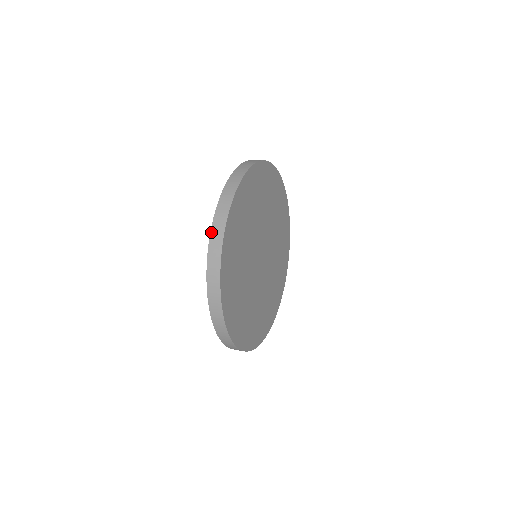
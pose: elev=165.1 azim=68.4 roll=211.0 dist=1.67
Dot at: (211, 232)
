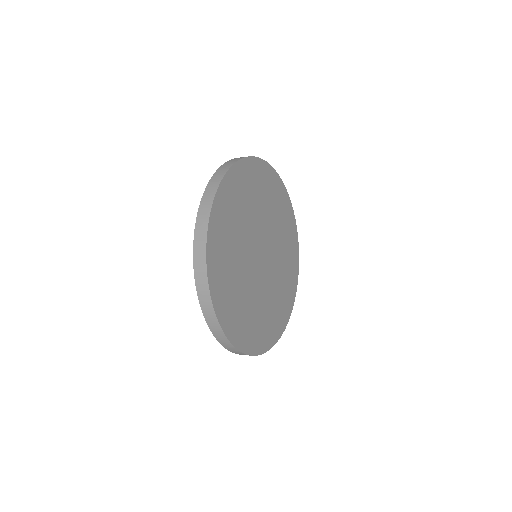
Dot at: (194, 247)
